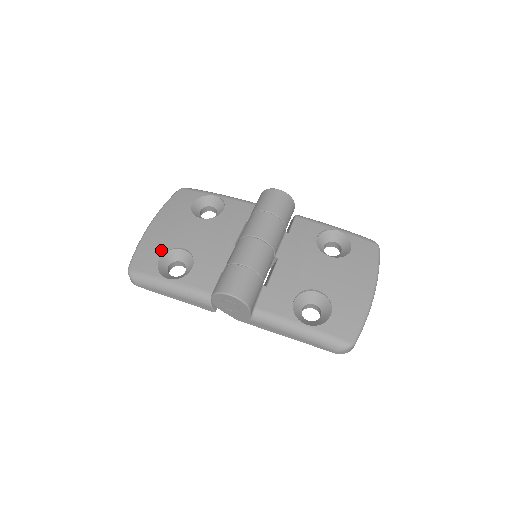
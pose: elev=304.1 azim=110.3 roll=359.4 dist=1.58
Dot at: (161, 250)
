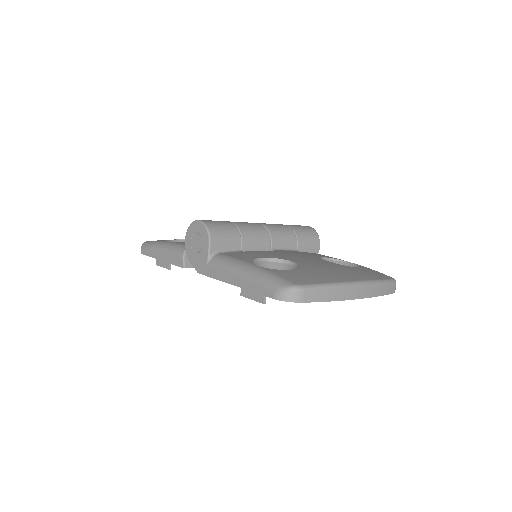
Dot at: (180, 239)
